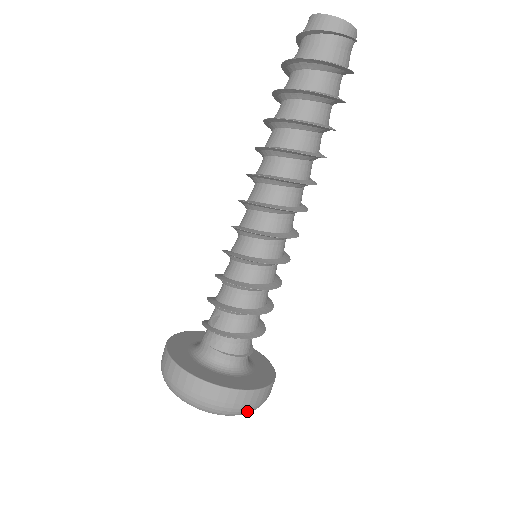
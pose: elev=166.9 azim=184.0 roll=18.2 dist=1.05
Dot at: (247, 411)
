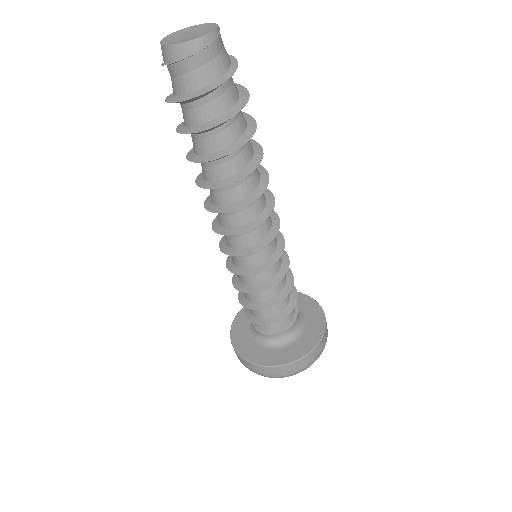
Dot at: (272, 377)
